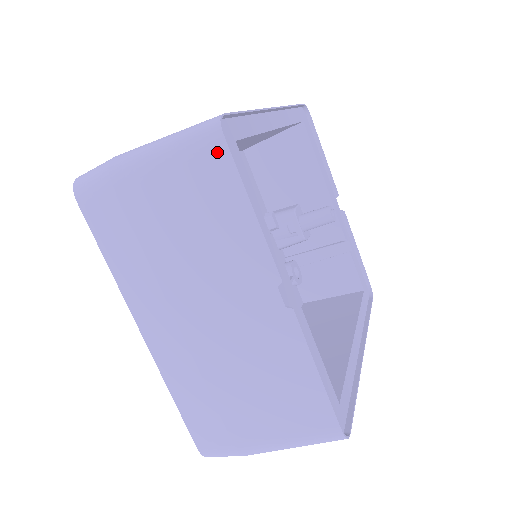
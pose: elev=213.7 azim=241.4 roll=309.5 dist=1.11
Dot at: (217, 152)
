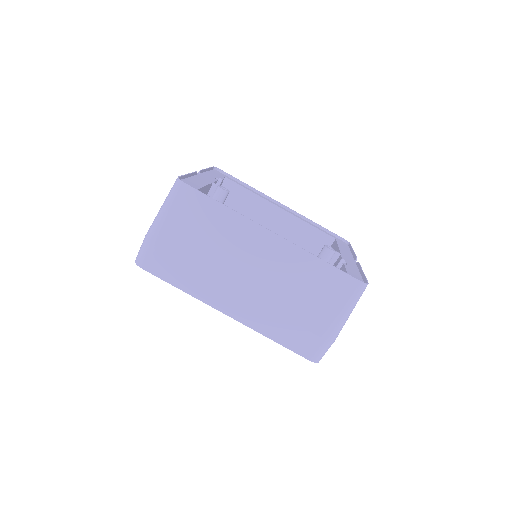
Dot at: occluded
